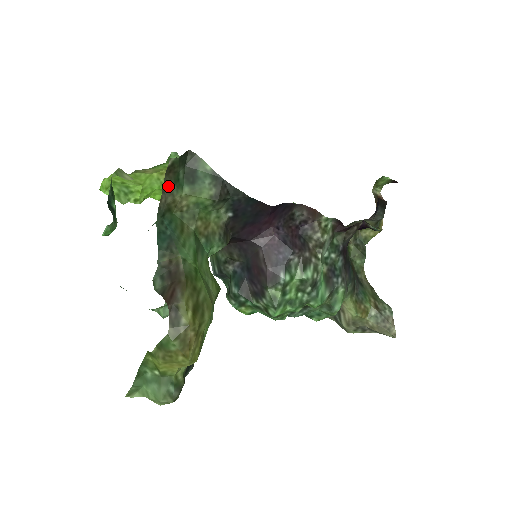
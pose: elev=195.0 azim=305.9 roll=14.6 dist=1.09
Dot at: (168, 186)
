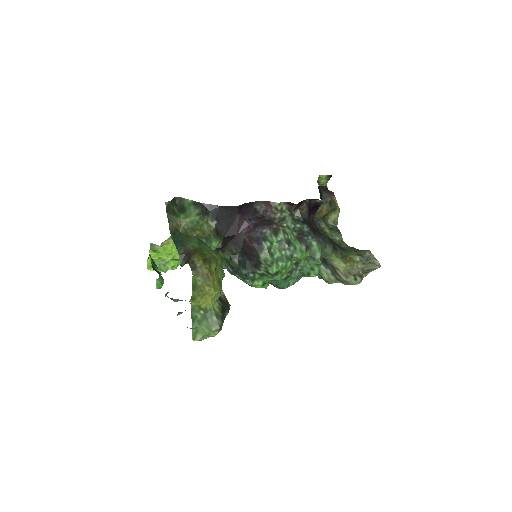
Dot at: (170, 218)
